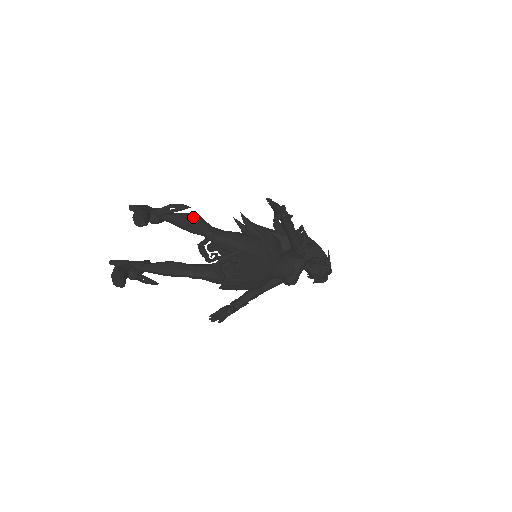
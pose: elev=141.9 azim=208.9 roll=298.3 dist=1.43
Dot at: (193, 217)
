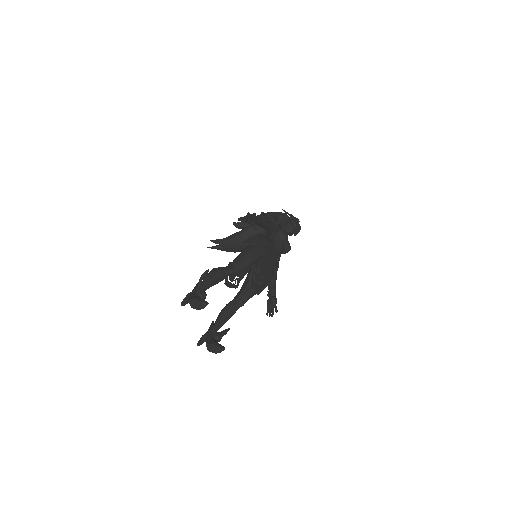
Dot at: (214, 273)
